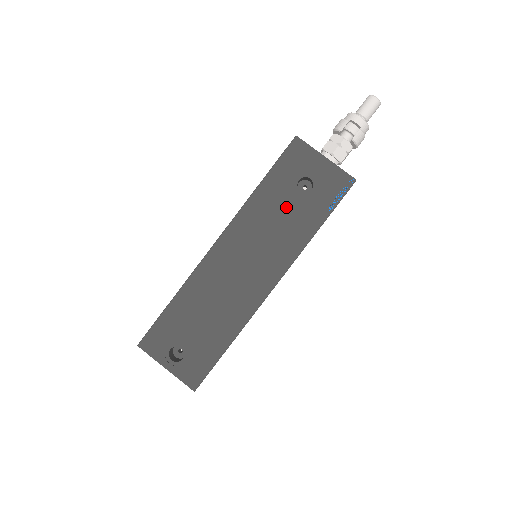
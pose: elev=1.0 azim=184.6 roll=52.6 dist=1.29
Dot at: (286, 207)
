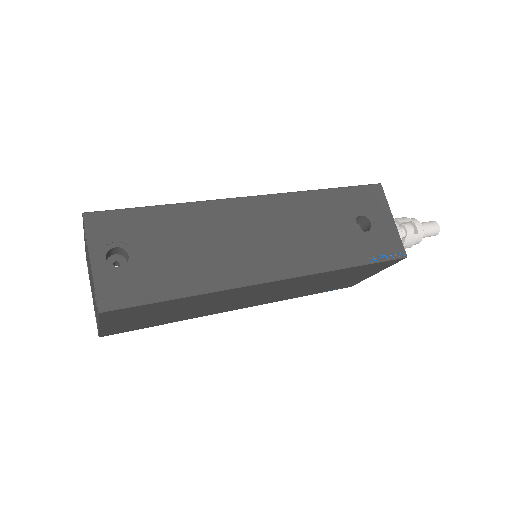
Dot at: (336, 225)
